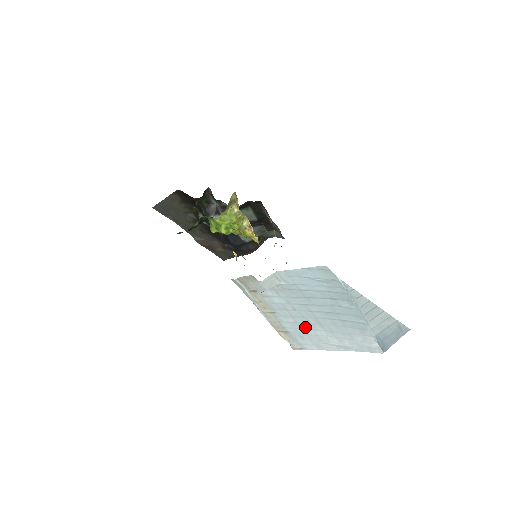
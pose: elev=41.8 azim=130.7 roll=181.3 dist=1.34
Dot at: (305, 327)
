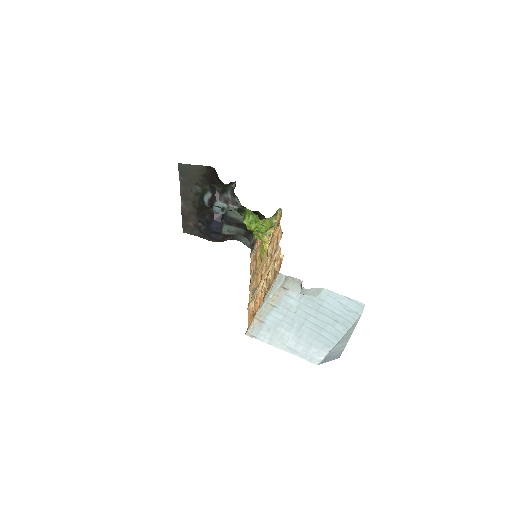
Dot at: (283, 326)
